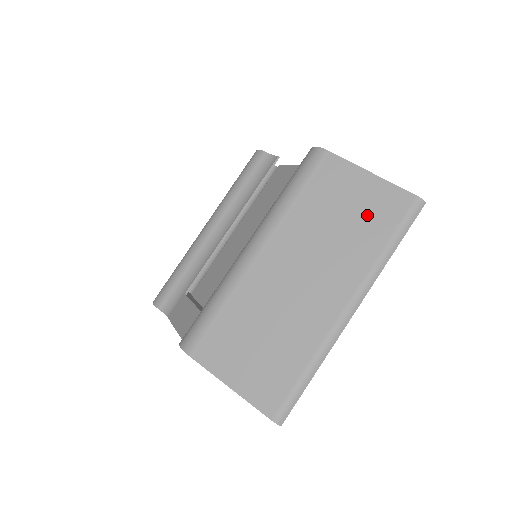
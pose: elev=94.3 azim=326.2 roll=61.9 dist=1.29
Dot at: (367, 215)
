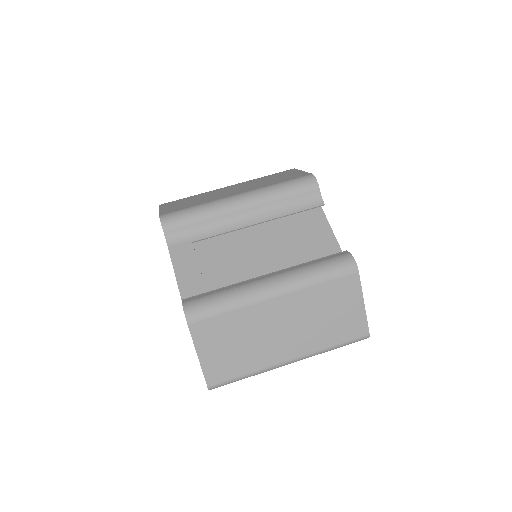
Dot at: (342, 324)
